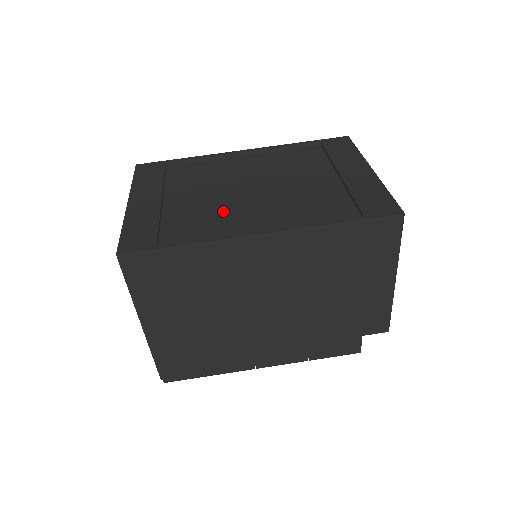
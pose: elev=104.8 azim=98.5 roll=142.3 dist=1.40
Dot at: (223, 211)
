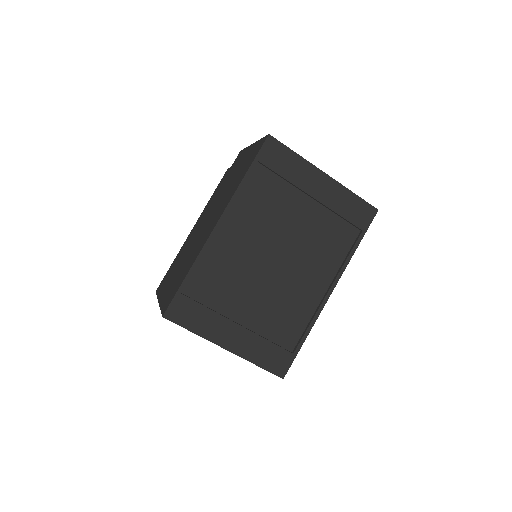
Dot at: (285, 295)
